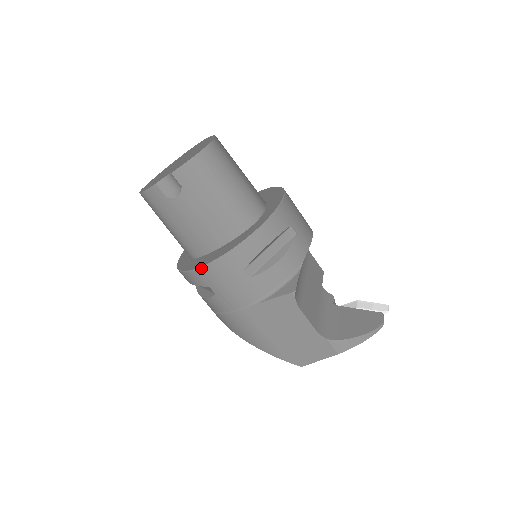
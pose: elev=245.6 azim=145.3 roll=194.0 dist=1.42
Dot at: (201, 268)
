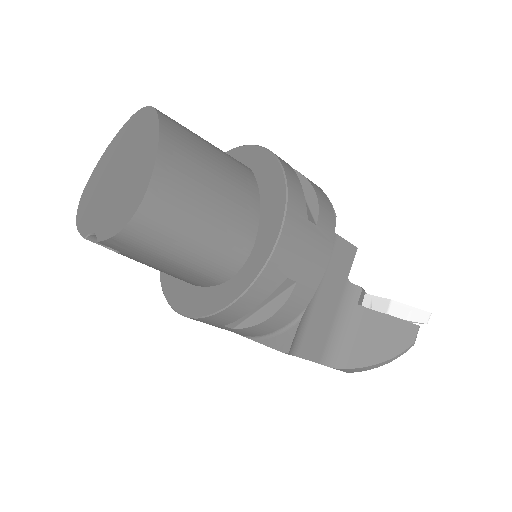
Dot at: (174, 310)
